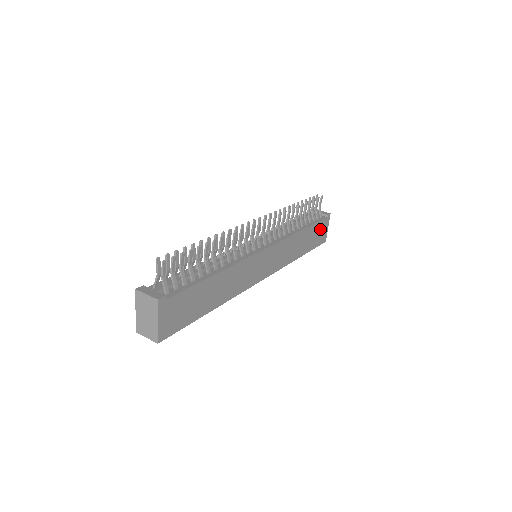
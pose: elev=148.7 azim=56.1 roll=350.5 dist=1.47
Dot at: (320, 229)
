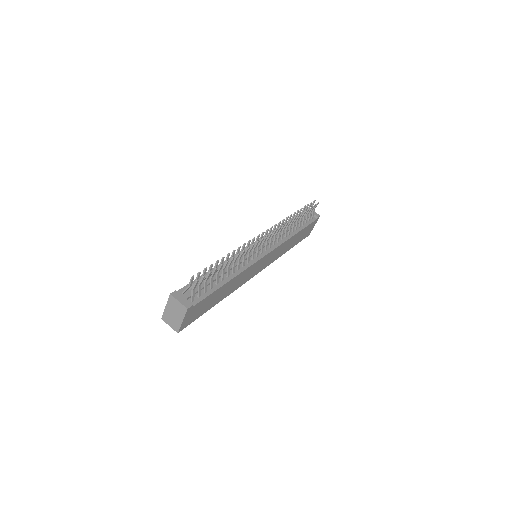
Dot at: (309, 228)
